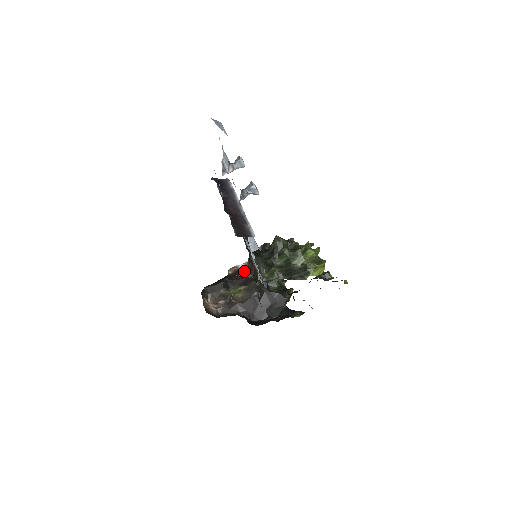
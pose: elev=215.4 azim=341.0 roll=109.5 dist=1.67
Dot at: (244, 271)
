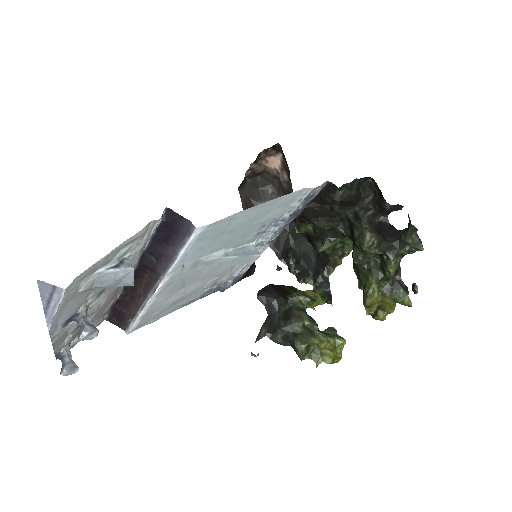
Dot at: occluded
